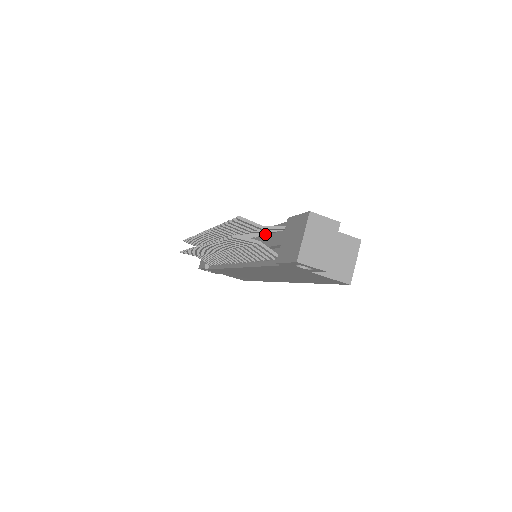
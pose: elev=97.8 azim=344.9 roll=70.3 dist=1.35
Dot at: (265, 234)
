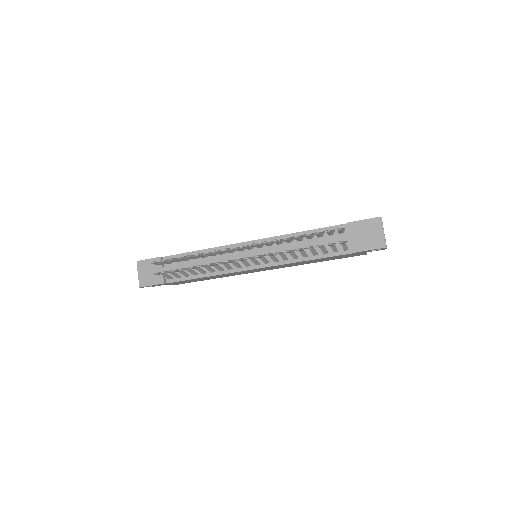
Dot at: (304, 237)
